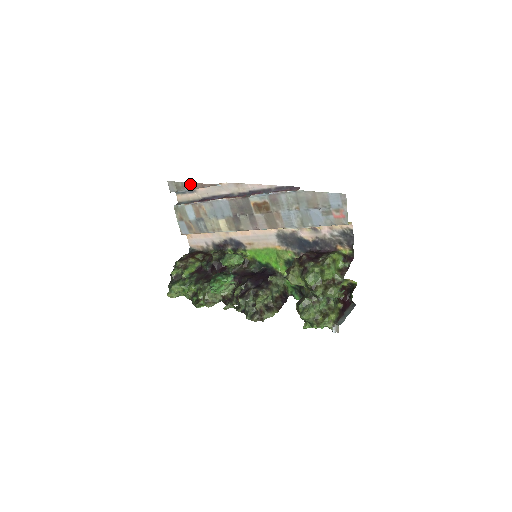
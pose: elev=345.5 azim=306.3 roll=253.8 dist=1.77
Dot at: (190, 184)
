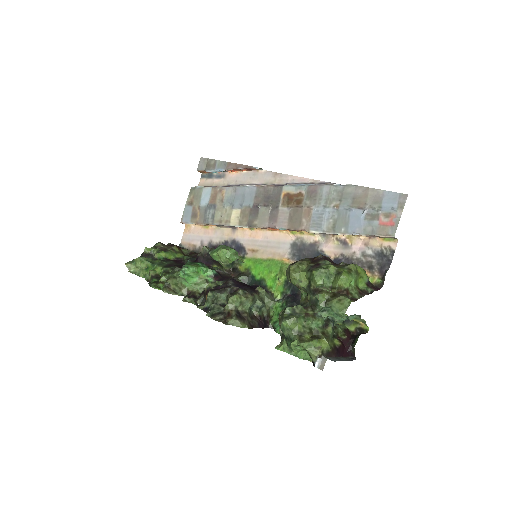
Dot at: (224, 163)
